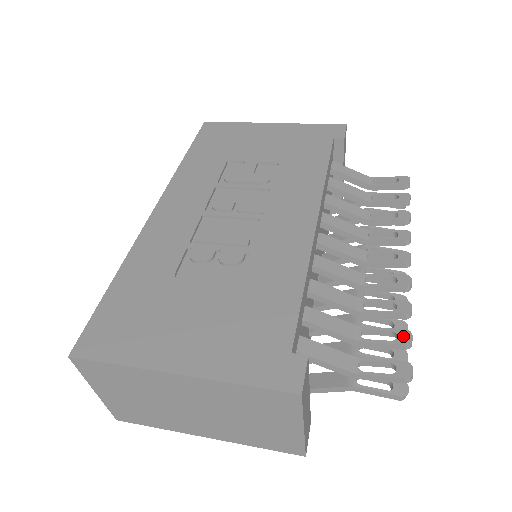
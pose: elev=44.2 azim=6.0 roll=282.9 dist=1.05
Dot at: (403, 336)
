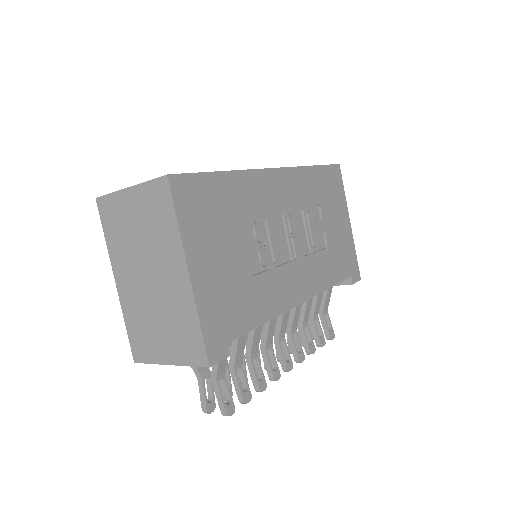
Dot at: (248, 396)
